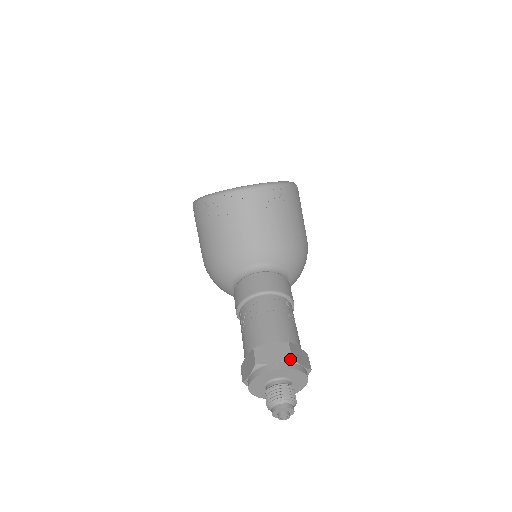
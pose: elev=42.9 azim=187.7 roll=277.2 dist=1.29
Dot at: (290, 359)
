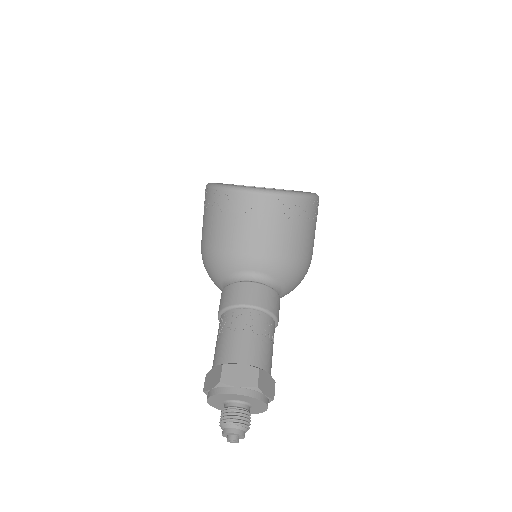
Dot at: (255, 387)
